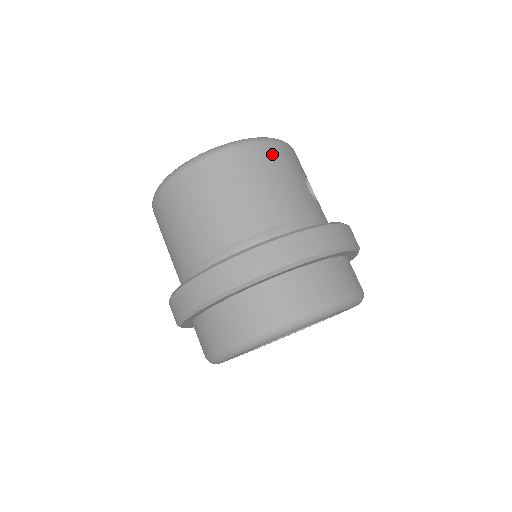
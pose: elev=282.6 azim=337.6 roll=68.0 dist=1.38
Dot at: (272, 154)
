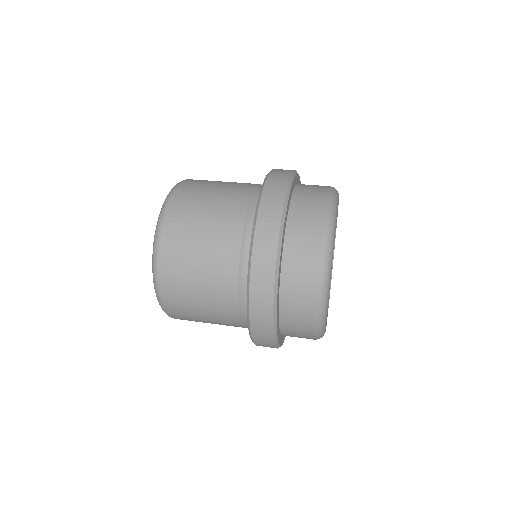
Dot at: occluded
